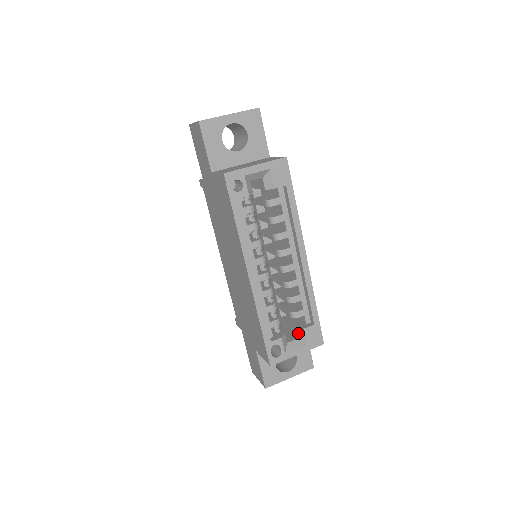
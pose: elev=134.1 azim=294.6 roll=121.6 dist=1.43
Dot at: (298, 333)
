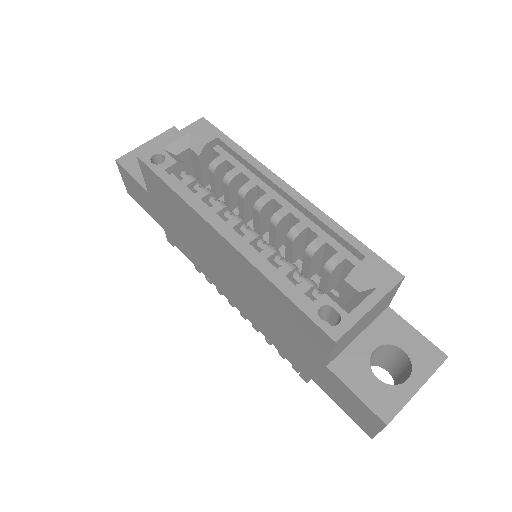
Dot at: (352, 283)
